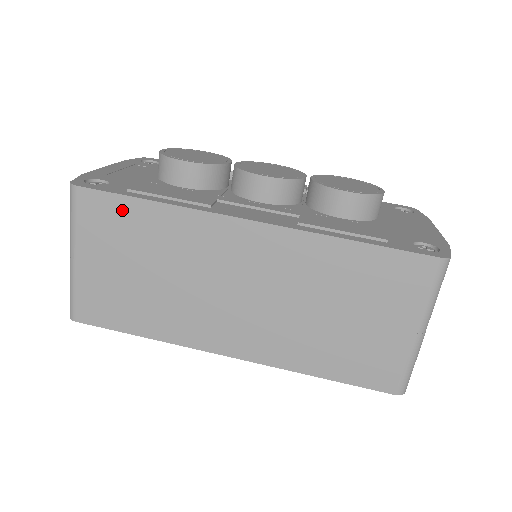
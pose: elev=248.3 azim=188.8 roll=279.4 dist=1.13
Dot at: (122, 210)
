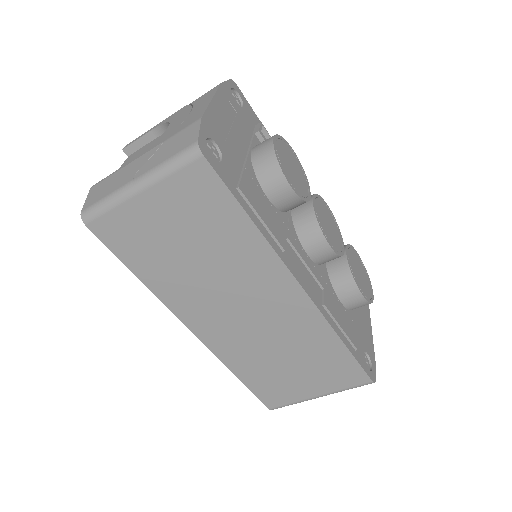
Dot at: (221, 204)
